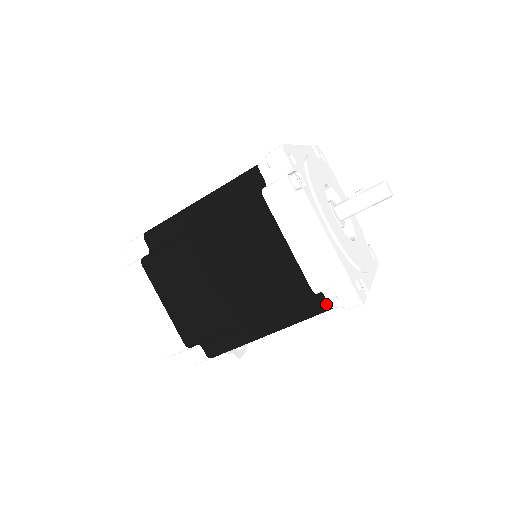
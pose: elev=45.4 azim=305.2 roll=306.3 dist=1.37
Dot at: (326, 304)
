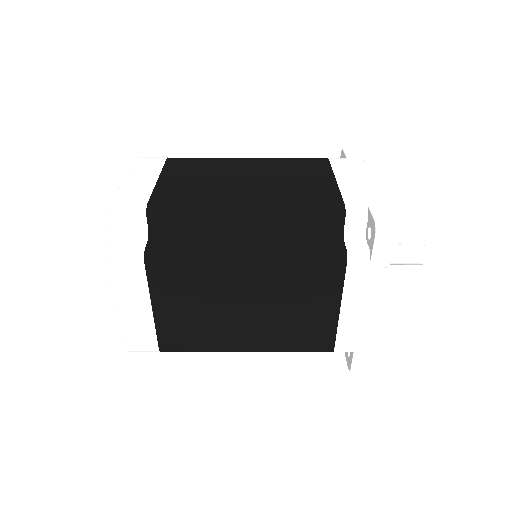
Dot at: occluded
